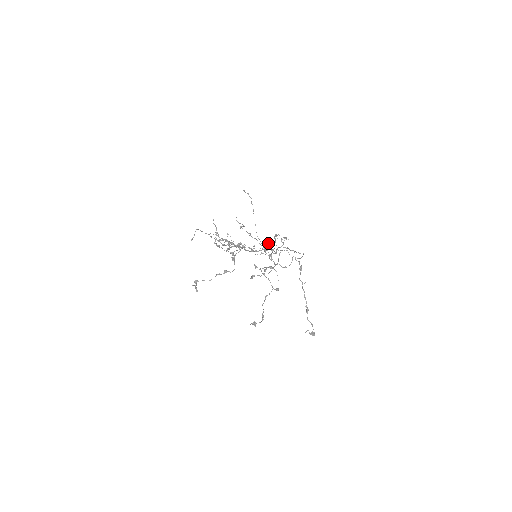
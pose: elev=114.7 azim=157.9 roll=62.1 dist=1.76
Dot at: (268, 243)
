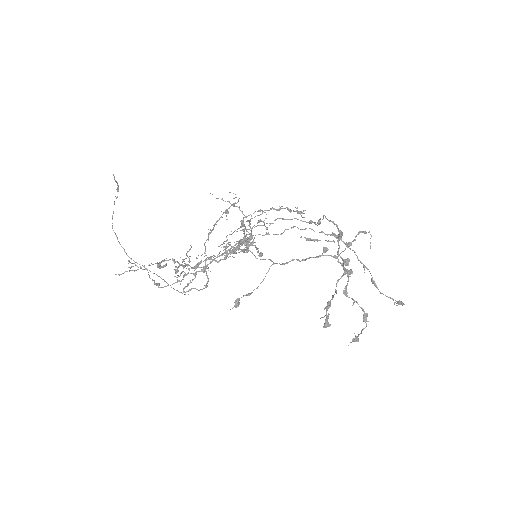
Dot at: (224, 241)
